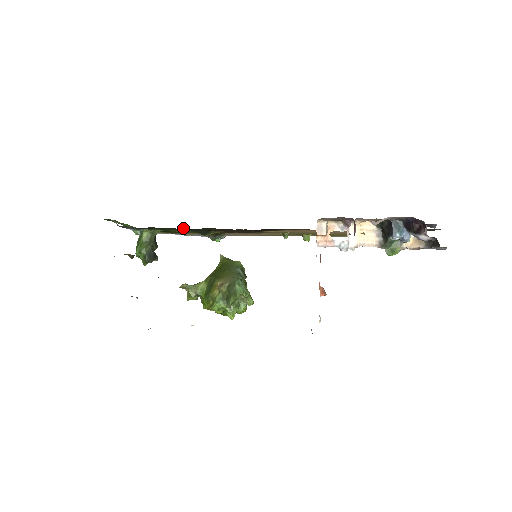
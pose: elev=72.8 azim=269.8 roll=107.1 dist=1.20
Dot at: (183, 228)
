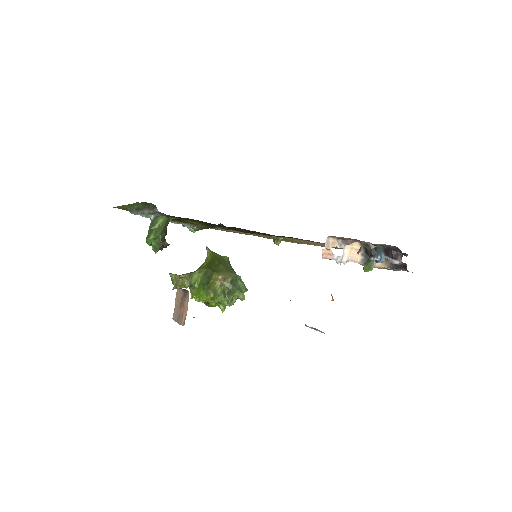
Dot at: occluded
